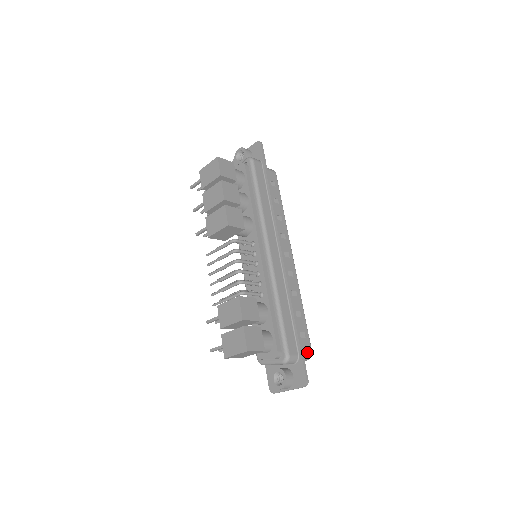
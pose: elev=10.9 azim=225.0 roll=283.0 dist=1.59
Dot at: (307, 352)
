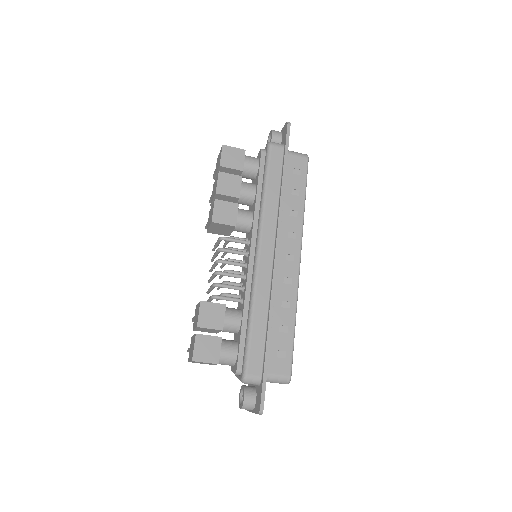
Dot at: (282, 375)
